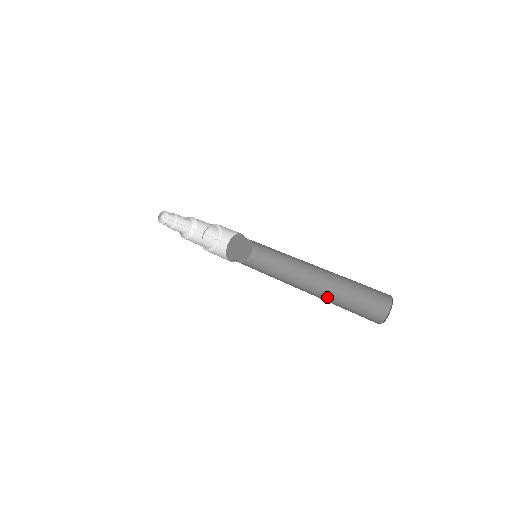
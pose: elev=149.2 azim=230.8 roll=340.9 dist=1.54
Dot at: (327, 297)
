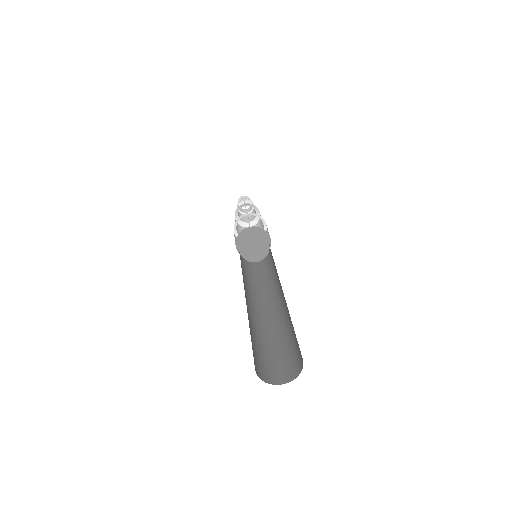
Dot at: (273, 326)
